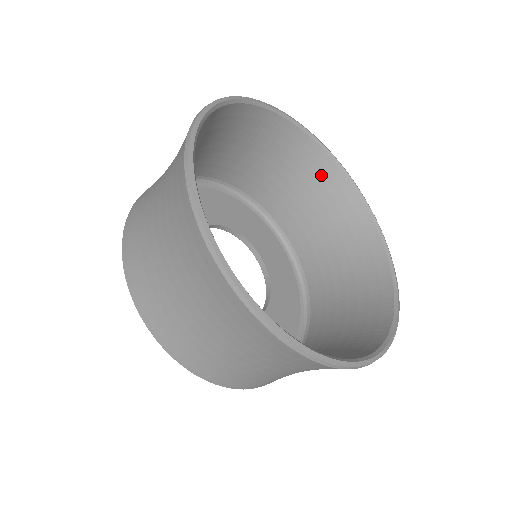
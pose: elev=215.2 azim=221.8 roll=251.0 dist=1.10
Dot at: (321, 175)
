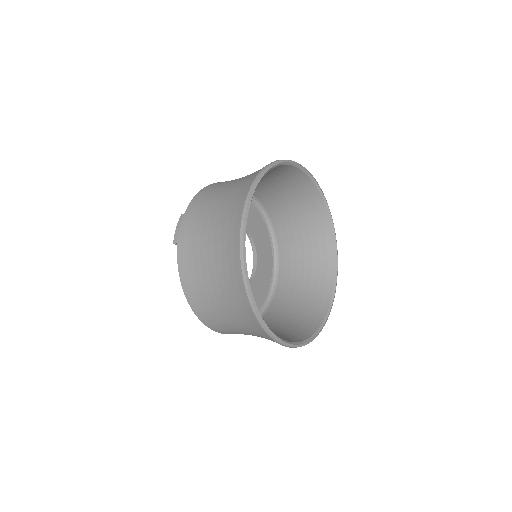
Dot at: (305, 193)
